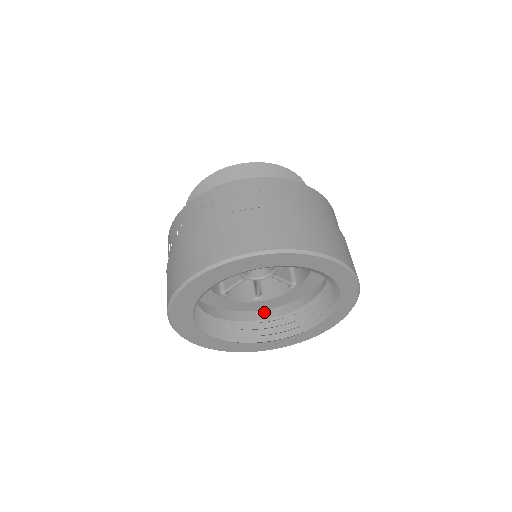
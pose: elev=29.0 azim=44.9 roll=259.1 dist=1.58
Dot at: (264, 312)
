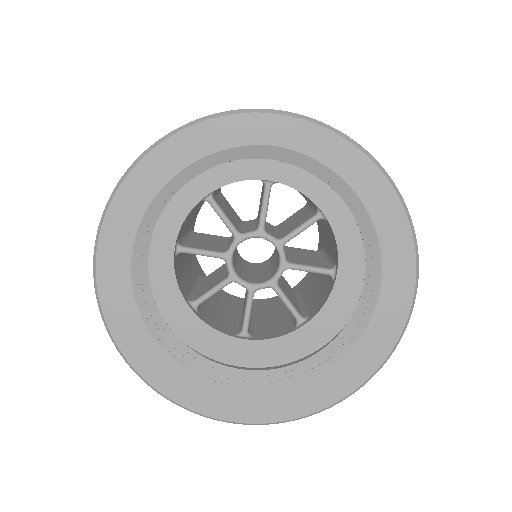
Dot at: occluded
